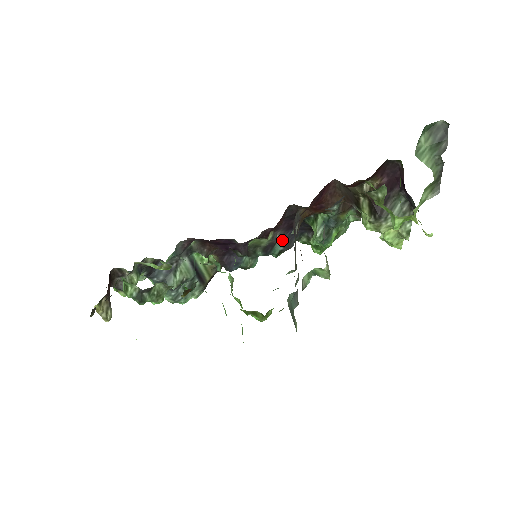
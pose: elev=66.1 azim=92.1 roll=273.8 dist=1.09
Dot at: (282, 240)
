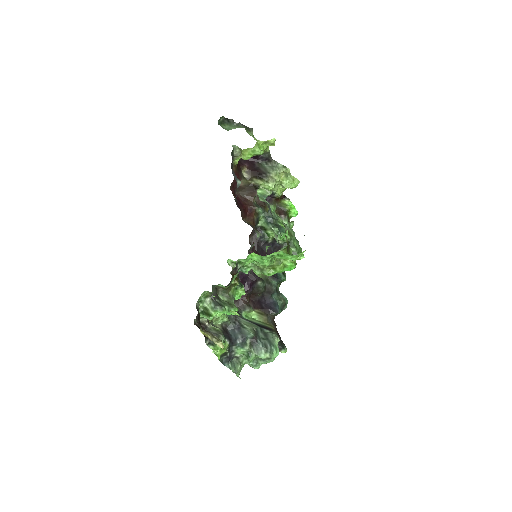
Dot at: occluded
